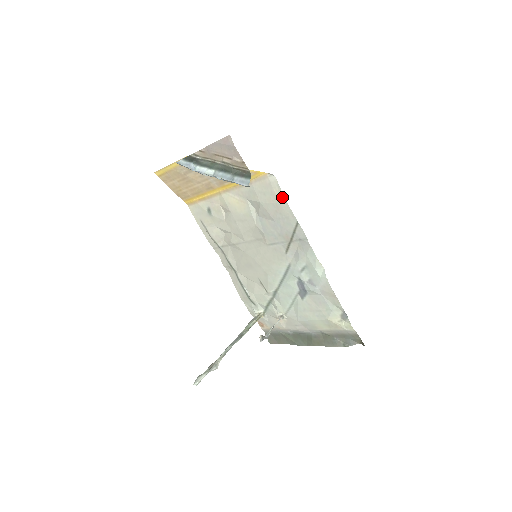
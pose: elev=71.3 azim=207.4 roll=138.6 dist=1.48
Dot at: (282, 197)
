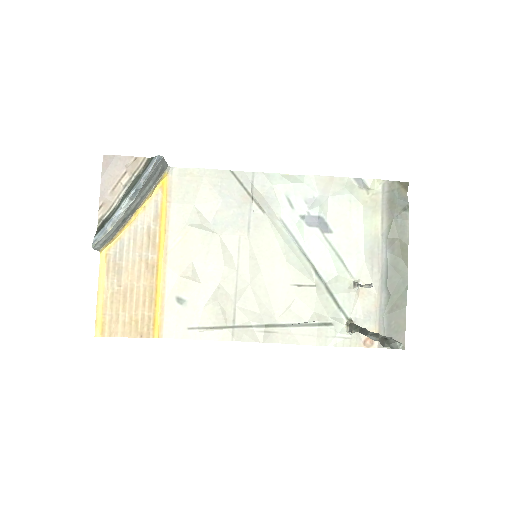
Dot at: (198, 171)
